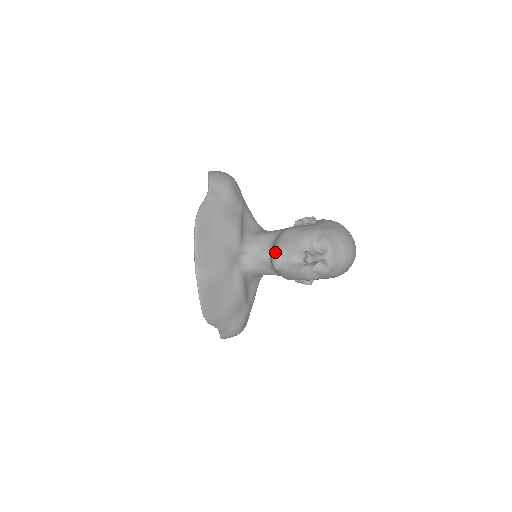
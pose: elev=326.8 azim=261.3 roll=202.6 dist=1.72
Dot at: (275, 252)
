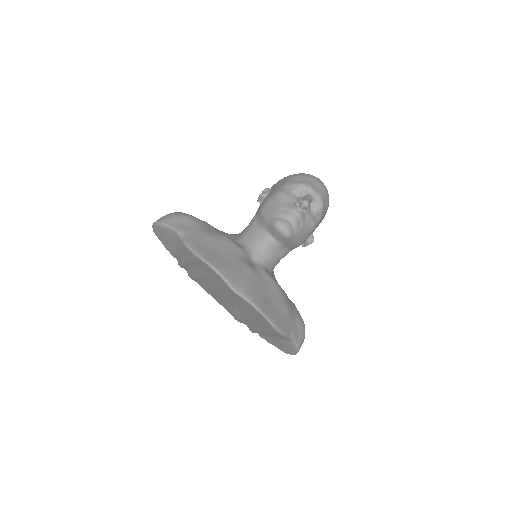
Dot at: (276, 223)
